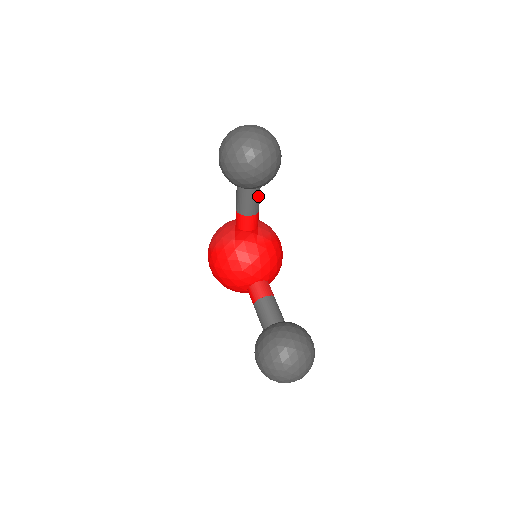
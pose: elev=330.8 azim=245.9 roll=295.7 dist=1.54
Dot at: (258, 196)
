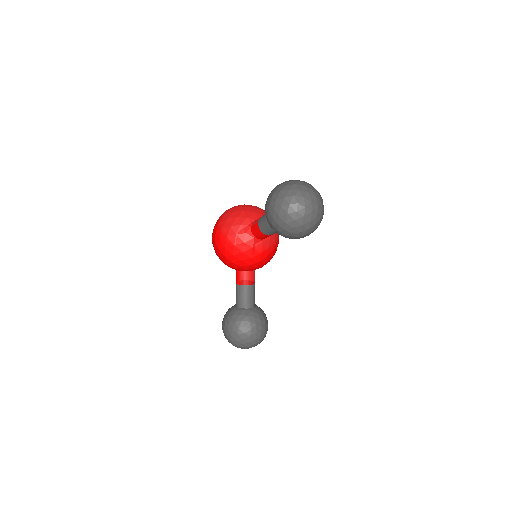
Dot at: occluded
